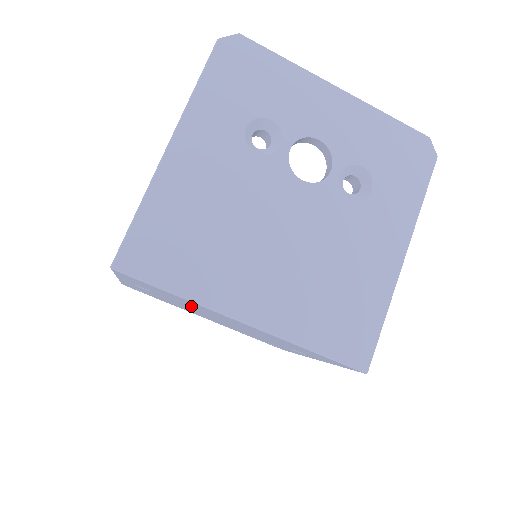
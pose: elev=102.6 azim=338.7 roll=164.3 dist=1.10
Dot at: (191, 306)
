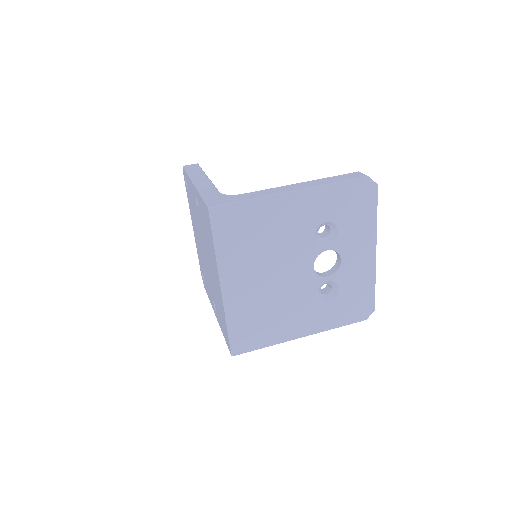
Dot at: occluded
